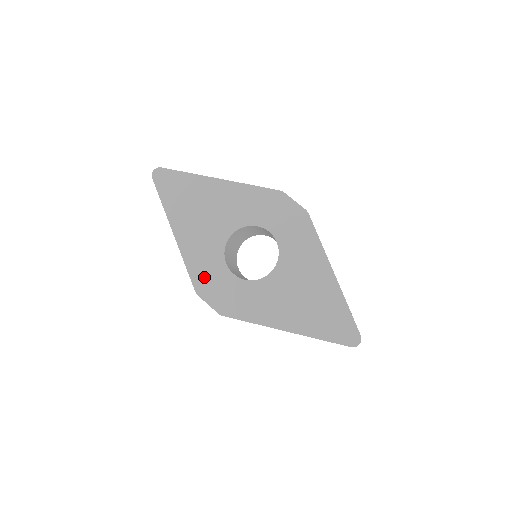
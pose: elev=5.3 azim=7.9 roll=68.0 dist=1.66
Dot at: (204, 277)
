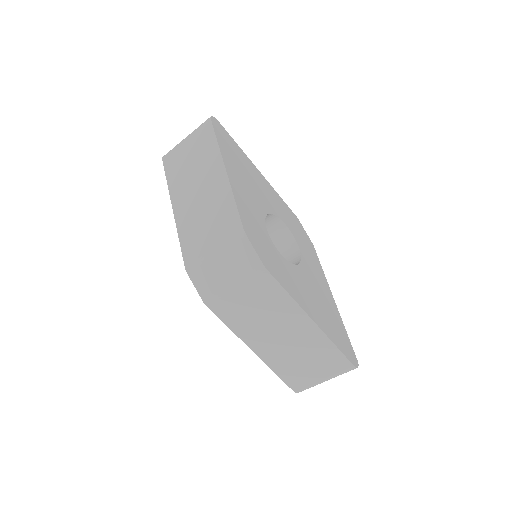
Dot at: (251, 224)
